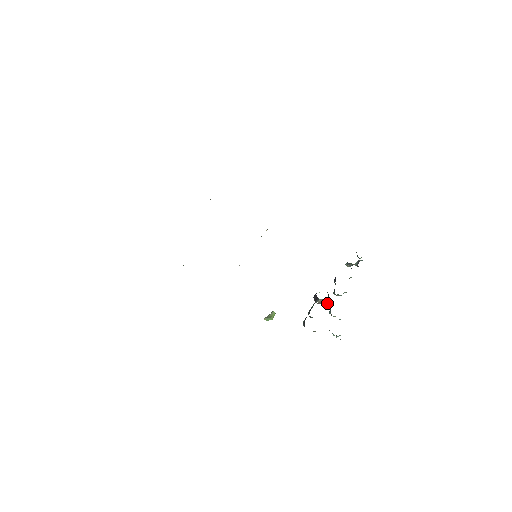
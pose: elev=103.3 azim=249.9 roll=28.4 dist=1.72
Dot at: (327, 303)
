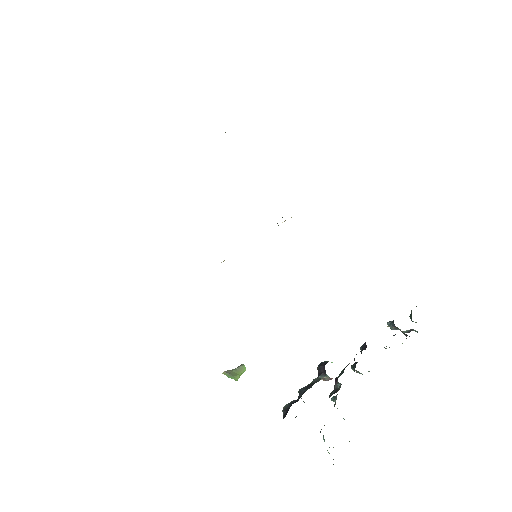
Dot at: (337, 388)
